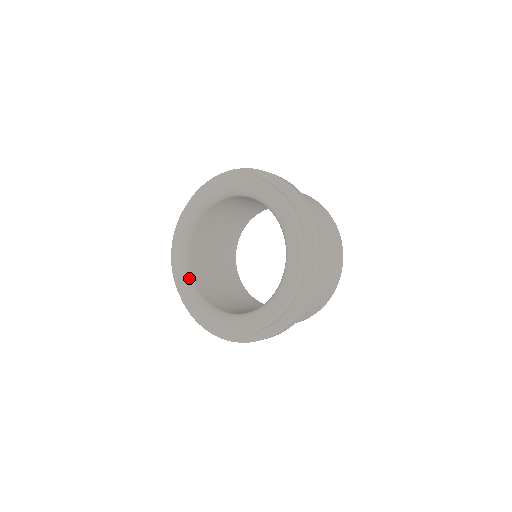
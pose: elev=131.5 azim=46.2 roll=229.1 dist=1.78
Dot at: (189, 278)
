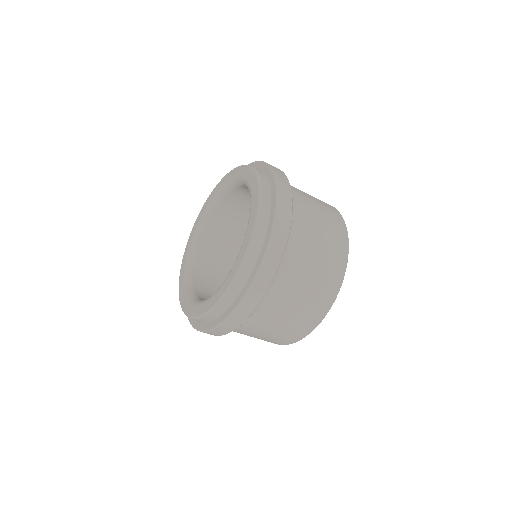
Dot at: (190, 289)
